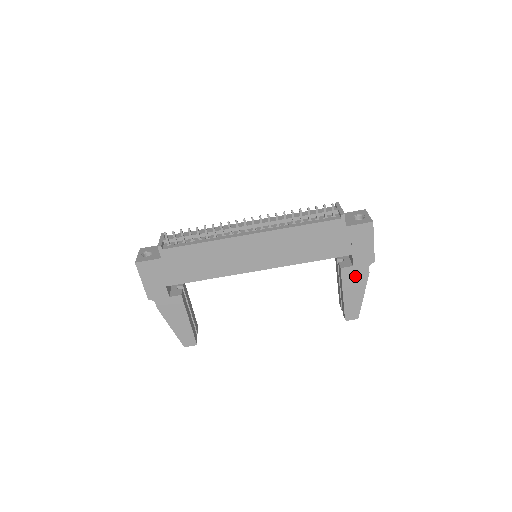
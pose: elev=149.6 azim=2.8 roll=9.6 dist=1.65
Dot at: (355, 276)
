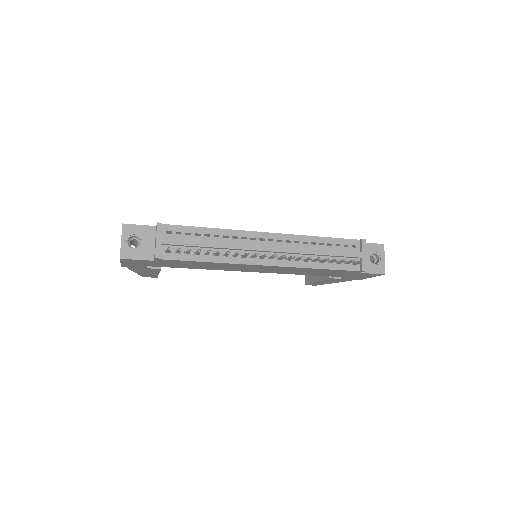
Dot at: (337, 280)
